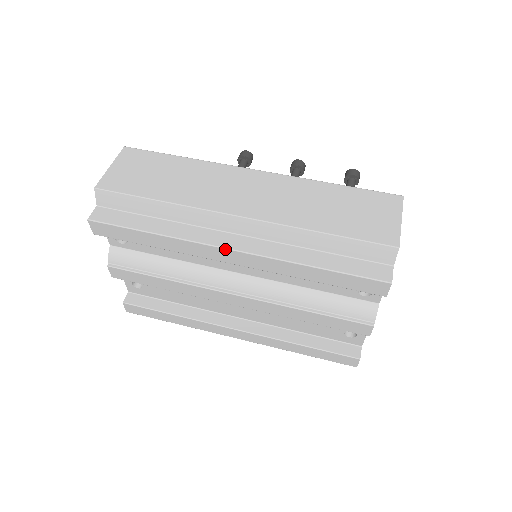
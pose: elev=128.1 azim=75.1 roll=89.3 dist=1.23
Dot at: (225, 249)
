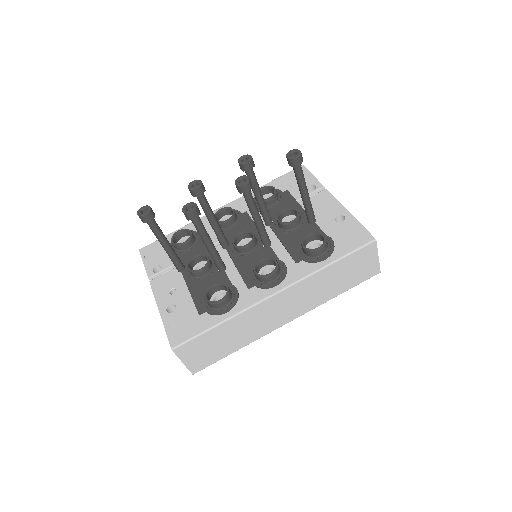
Dot at: occluded
